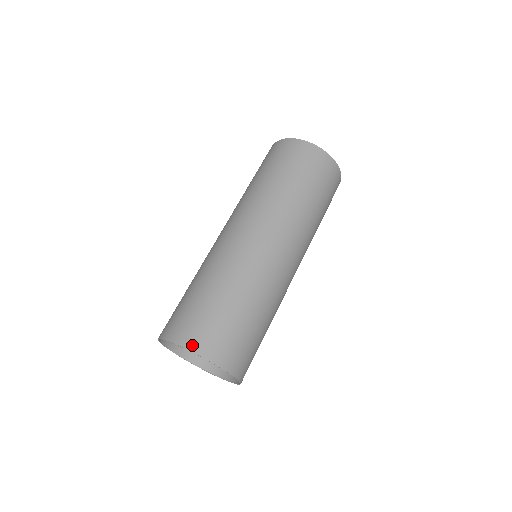
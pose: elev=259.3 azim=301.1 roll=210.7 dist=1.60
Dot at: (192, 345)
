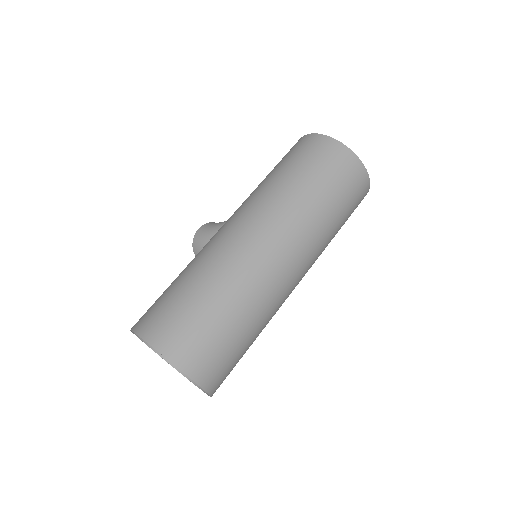
Dot at: (187, 366)
